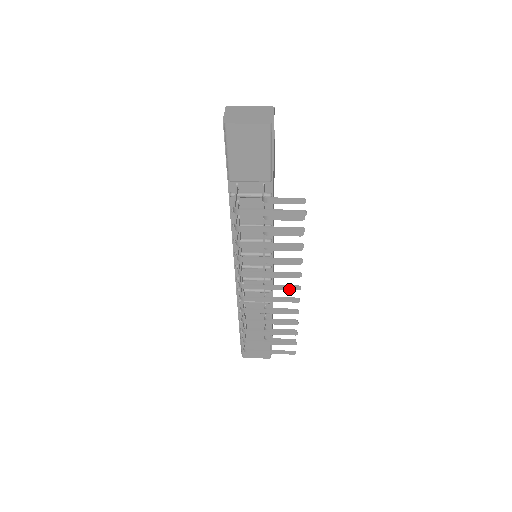
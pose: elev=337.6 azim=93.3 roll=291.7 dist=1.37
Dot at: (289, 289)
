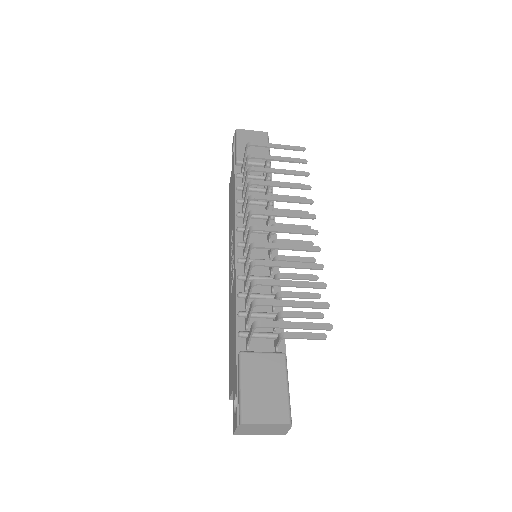
Dot at: (304, 217)
